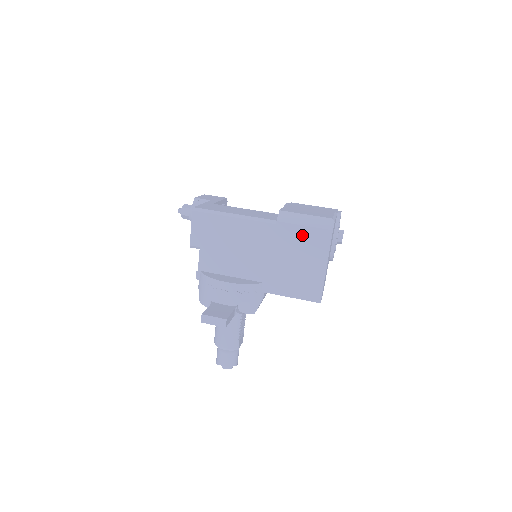
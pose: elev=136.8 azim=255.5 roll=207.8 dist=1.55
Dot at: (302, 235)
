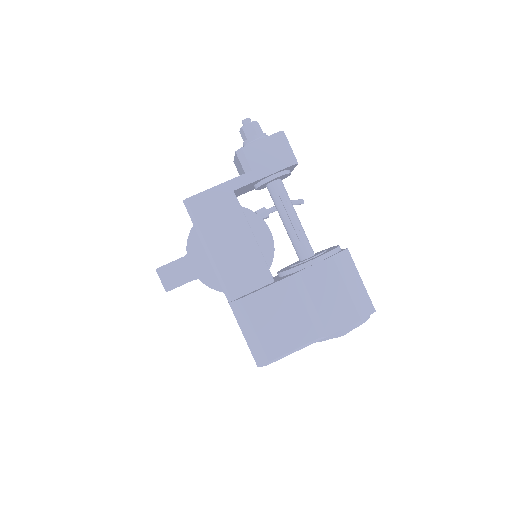
Dot at: occluded
